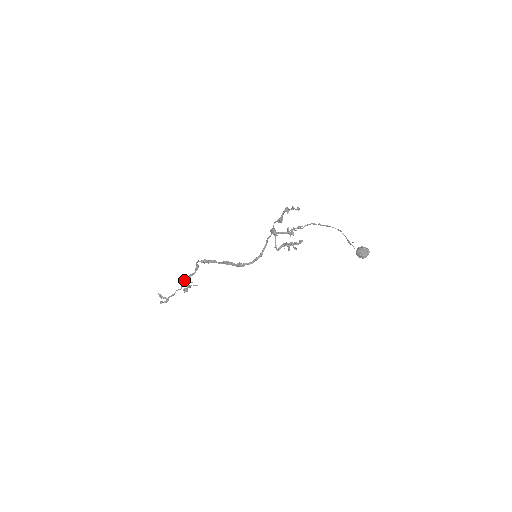
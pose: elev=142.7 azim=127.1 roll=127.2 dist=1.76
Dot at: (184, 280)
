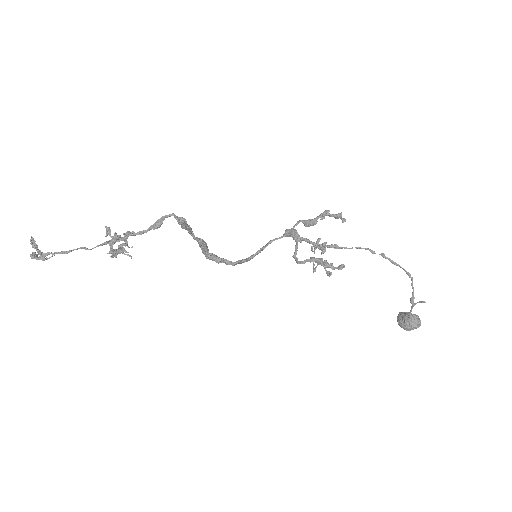
Dot at: (110, 236)
